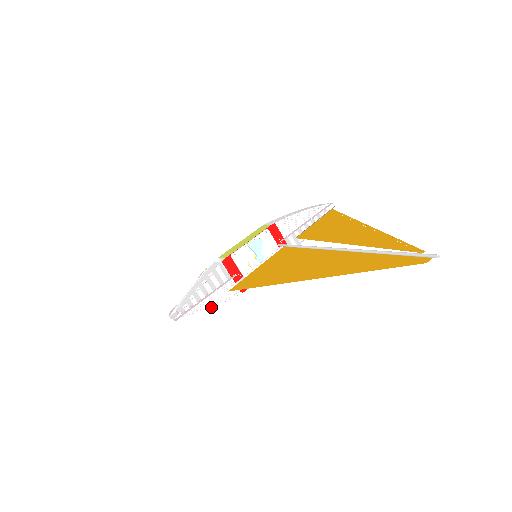
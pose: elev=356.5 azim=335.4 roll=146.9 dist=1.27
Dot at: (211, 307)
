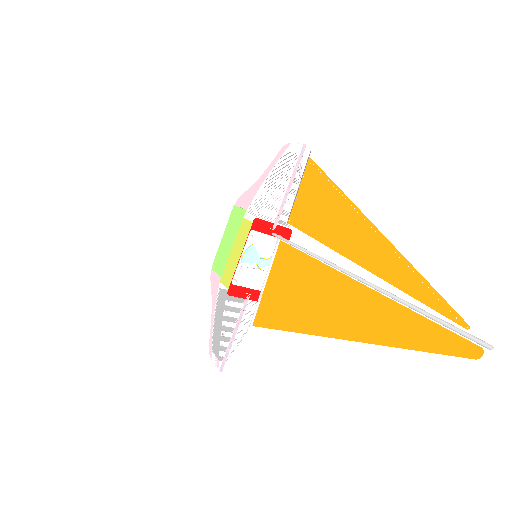
Dot at: (244, 336)
